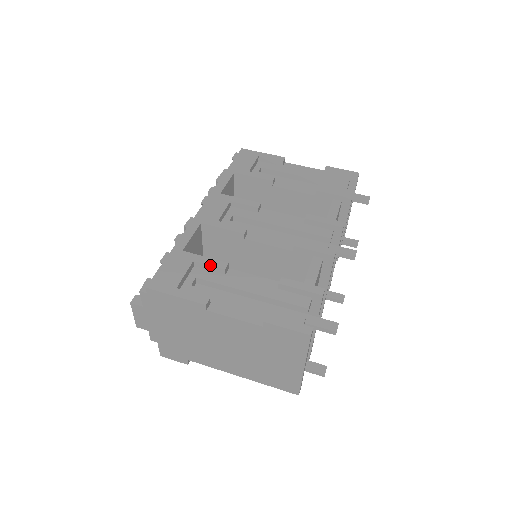
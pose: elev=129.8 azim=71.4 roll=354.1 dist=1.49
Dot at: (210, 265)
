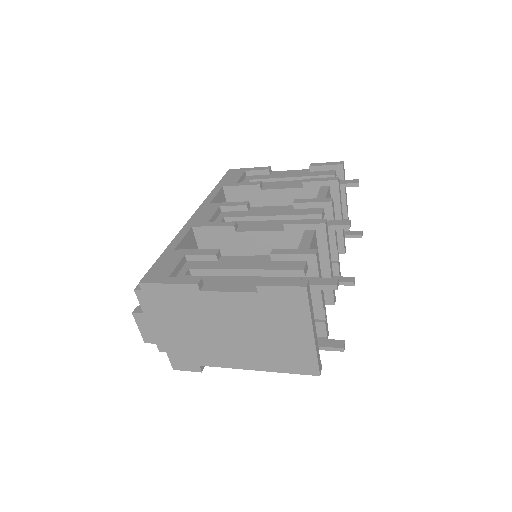
Dot at: (201, 254)
